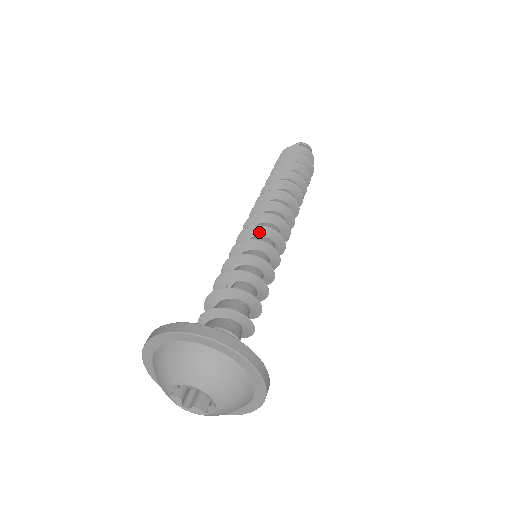
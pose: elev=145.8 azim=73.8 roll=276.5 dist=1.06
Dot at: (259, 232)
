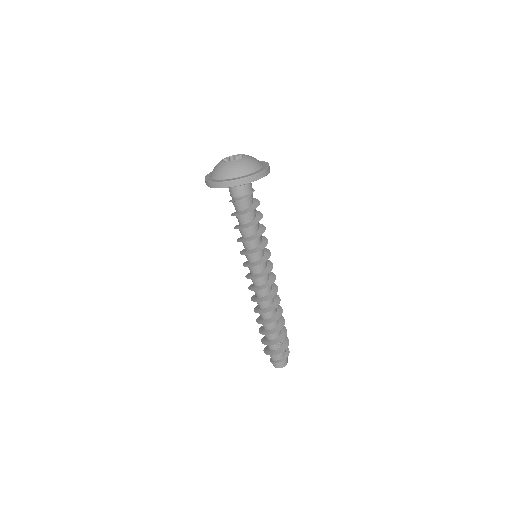
Dot at: occluded
